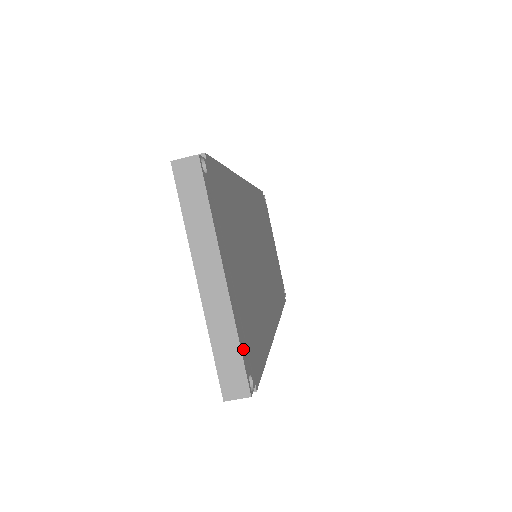
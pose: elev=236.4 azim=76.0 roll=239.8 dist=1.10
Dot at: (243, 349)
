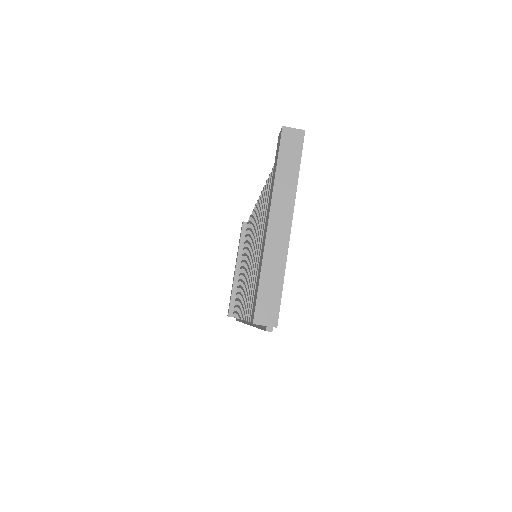
Dot at: (281, 289)
